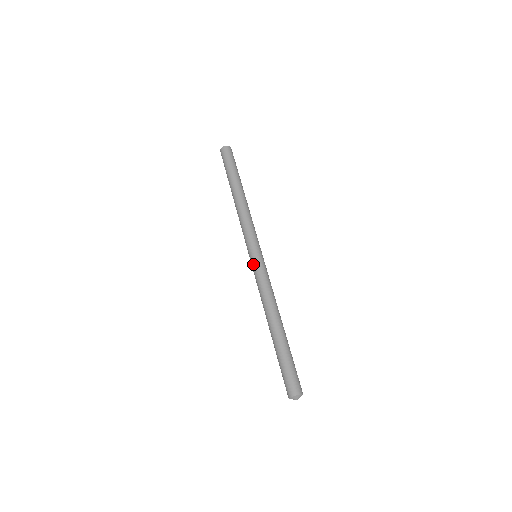
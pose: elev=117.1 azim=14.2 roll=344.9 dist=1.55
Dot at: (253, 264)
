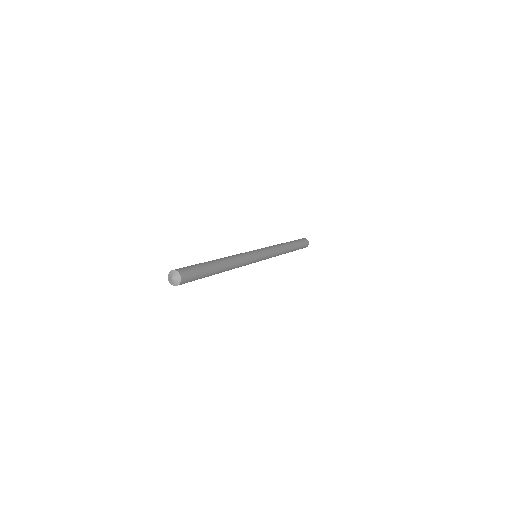
Dot at: occluded
